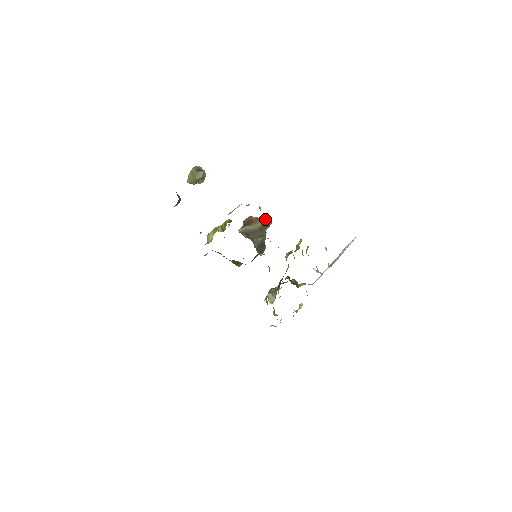
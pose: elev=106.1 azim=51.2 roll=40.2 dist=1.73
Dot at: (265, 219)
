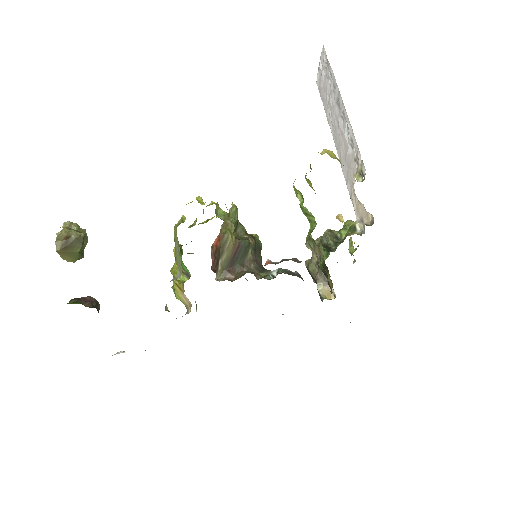
Dot at: (226, 218)
